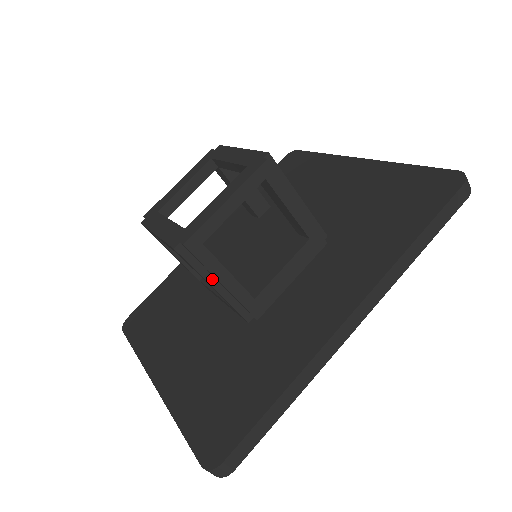
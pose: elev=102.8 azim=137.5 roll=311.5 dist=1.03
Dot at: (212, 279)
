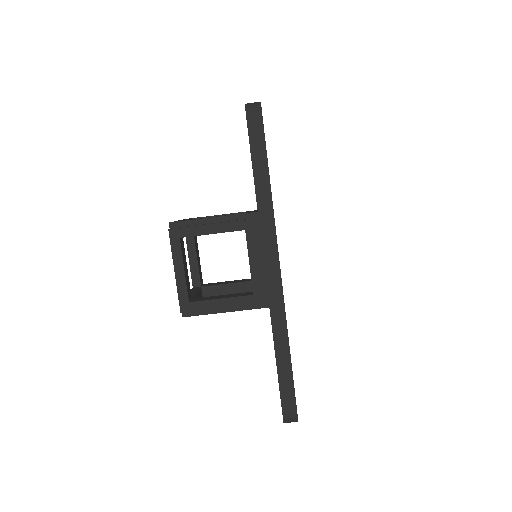
Dot at: (220, 309)
